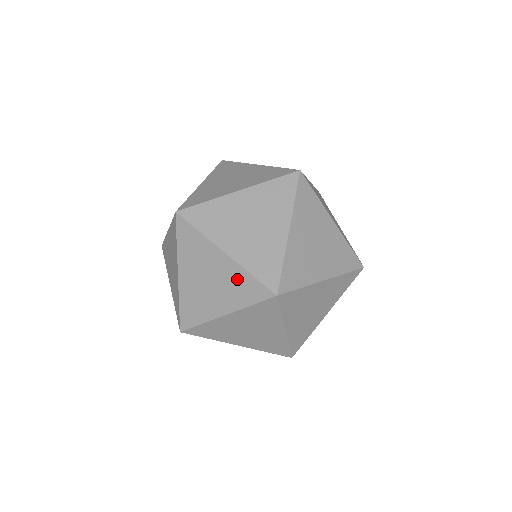
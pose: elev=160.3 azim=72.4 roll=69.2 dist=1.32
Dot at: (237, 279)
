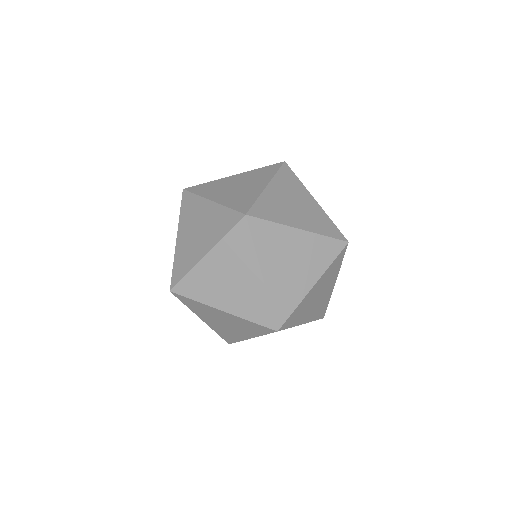
Dot at: (218, 217)
